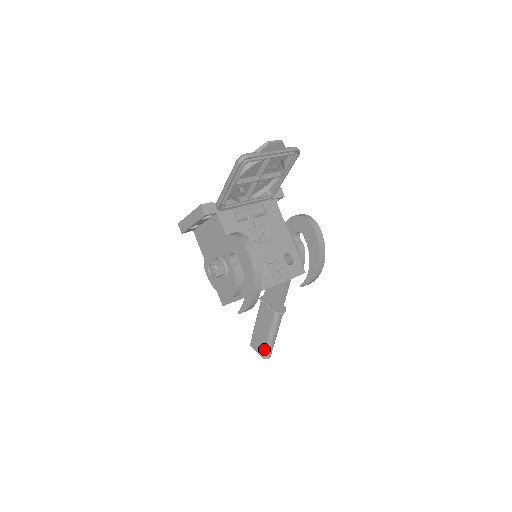
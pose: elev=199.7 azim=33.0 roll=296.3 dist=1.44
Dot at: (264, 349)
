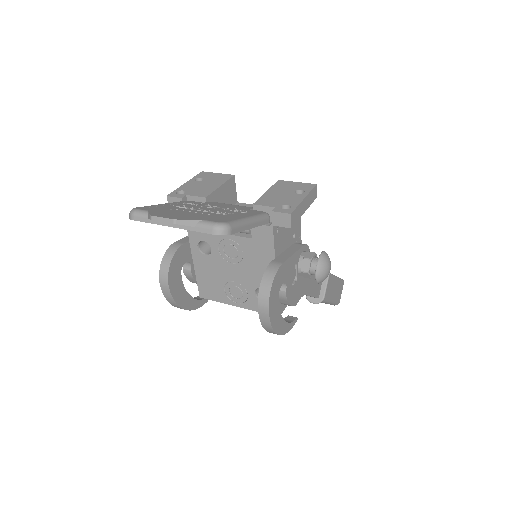
Dot at: occluded
